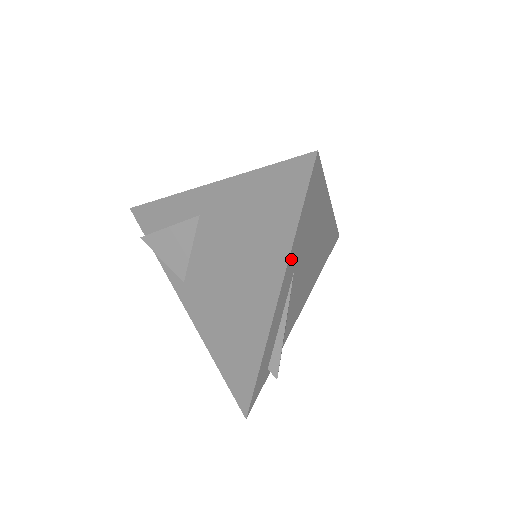
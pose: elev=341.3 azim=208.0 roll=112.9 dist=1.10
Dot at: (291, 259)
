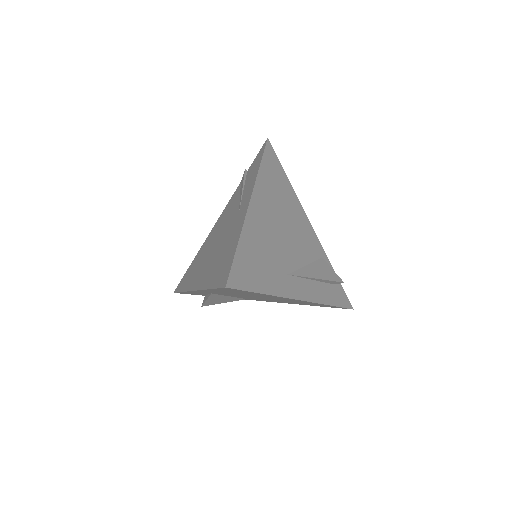
Dot at: (281, 290)
